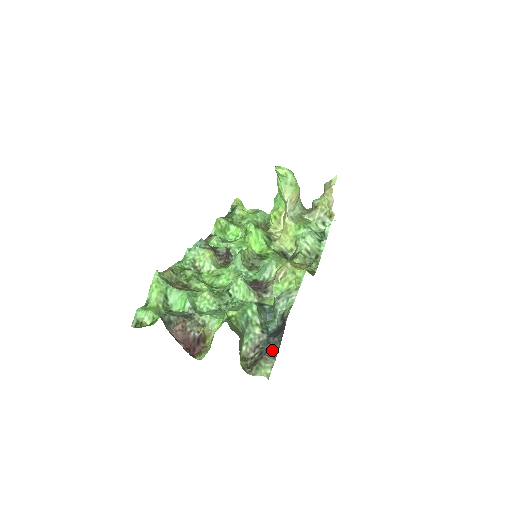
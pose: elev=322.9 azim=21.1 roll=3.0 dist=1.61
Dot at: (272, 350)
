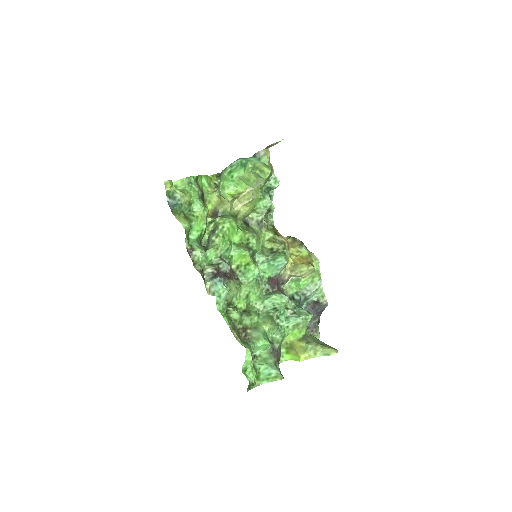
Dot at: (315, 322)
